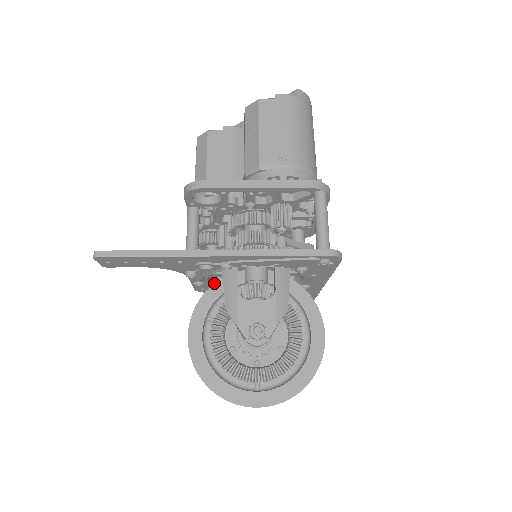
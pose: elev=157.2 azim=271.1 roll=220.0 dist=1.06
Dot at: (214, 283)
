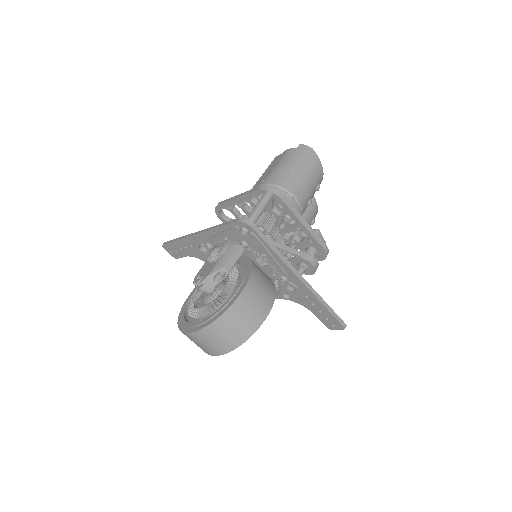
Dot at: occluded
